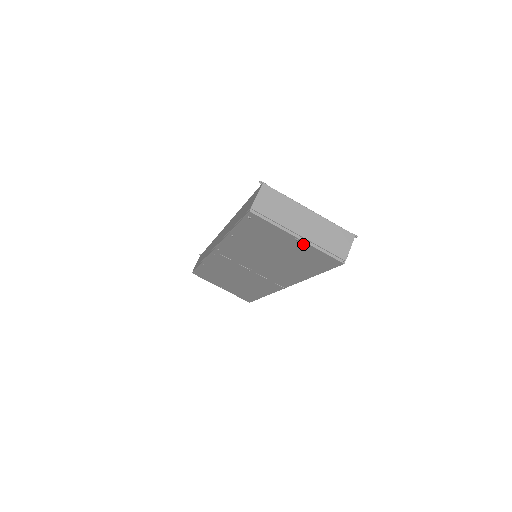
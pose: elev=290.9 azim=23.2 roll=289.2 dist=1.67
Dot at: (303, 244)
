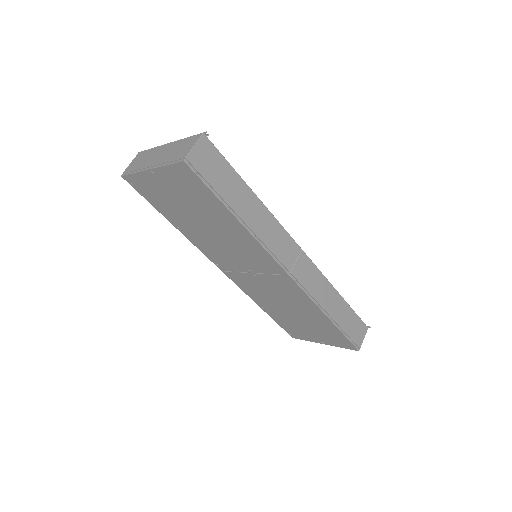
Dot at: (160, 173)
